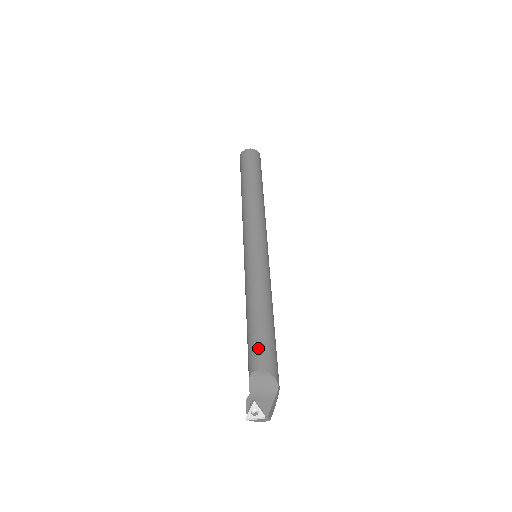
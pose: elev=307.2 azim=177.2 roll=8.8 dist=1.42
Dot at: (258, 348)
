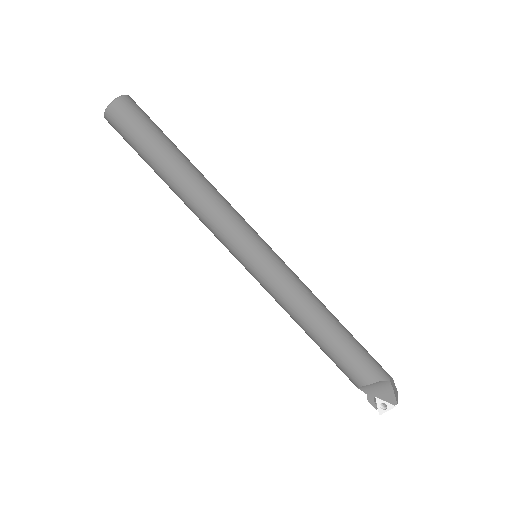
Dot at: (346, 367)
